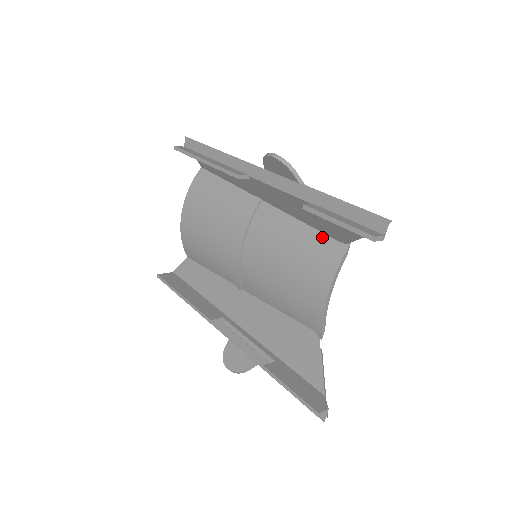
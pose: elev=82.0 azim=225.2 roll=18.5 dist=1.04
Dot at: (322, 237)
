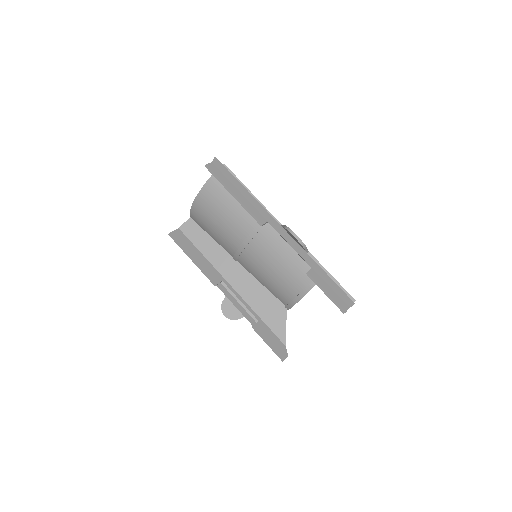
Dot at: (306, 266)
